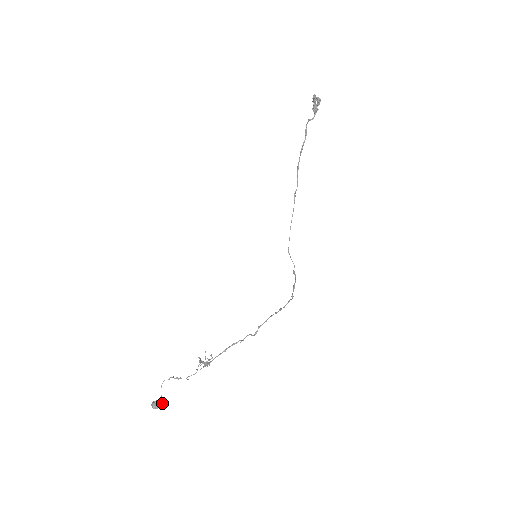
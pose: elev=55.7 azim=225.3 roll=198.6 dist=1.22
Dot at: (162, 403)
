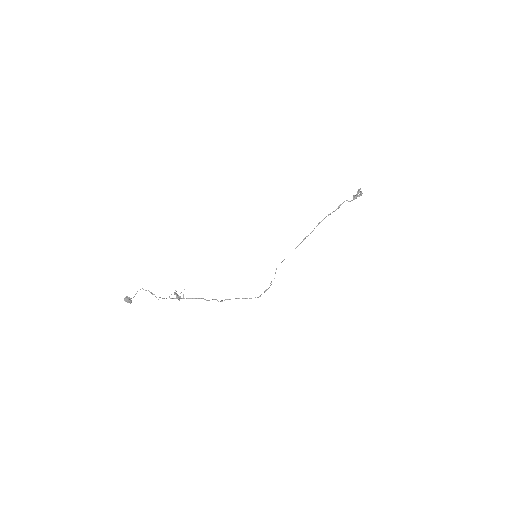
Dot at: occluded
